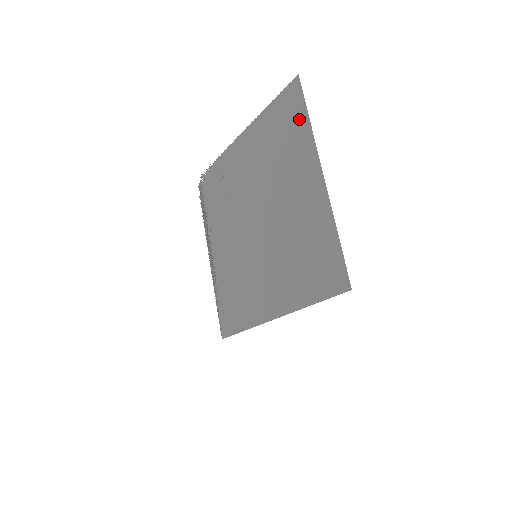
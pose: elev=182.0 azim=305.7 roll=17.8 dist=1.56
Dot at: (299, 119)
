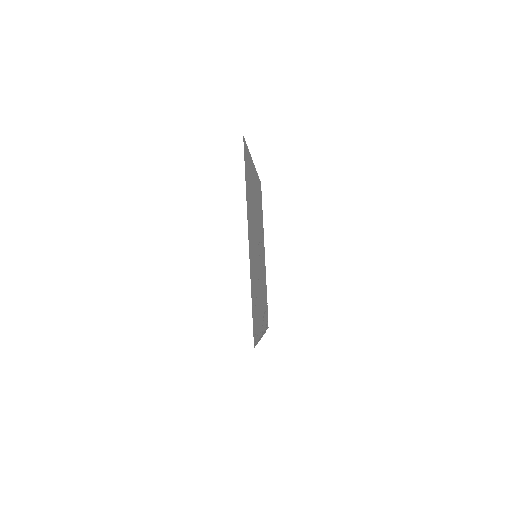
Dot at: occluded
